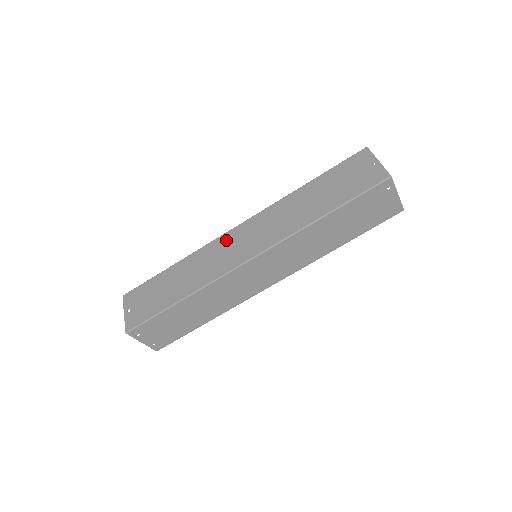
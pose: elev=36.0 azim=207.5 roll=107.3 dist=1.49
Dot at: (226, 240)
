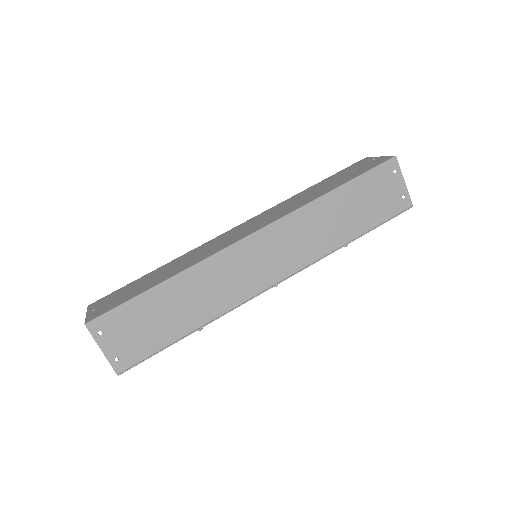
Dot at: (223, 236)
